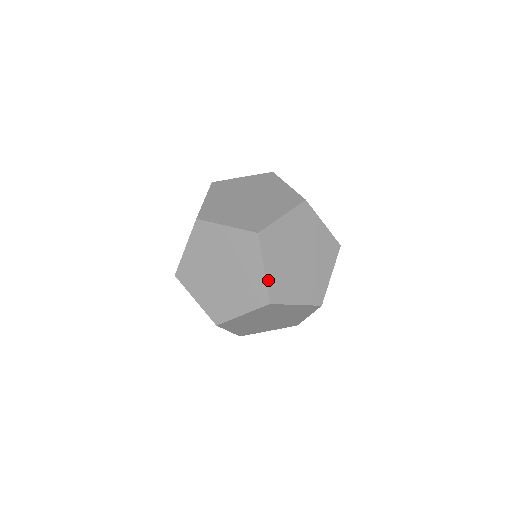
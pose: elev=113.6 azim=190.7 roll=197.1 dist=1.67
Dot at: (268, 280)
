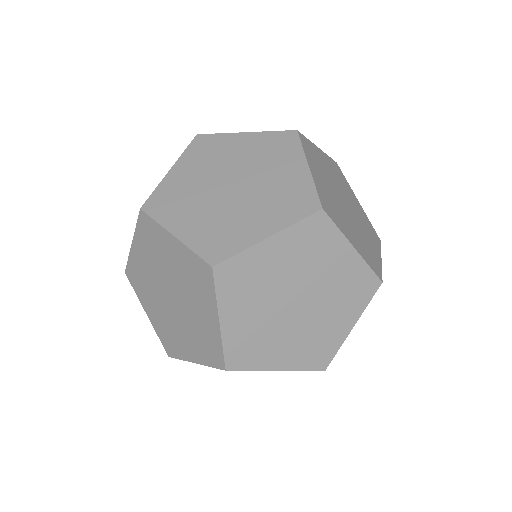
Dot at: (226, 337)
